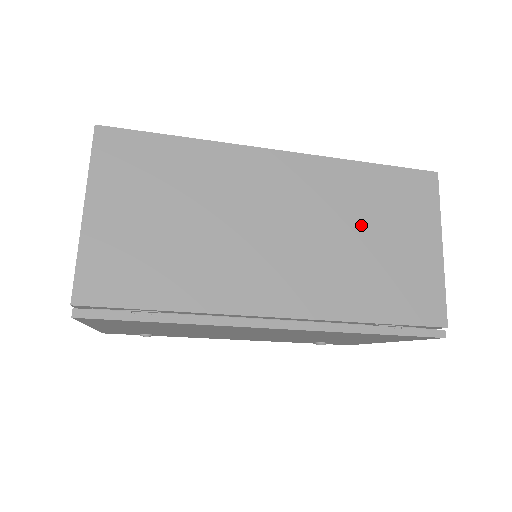
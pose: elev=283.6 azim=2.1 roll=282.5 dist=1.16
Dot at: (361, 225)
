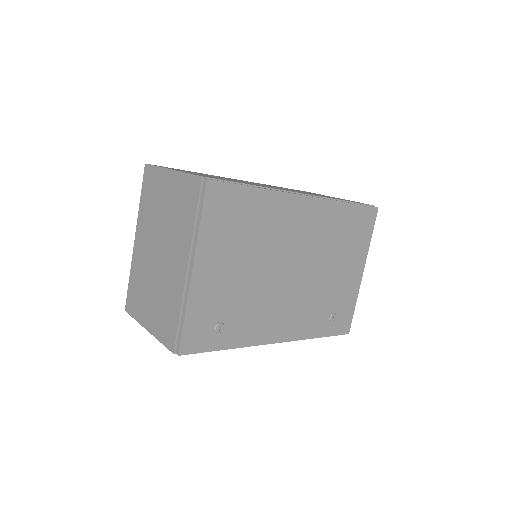
Dot at: occluded
